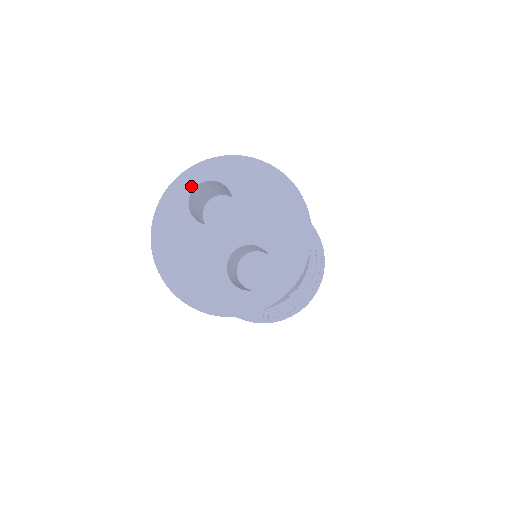
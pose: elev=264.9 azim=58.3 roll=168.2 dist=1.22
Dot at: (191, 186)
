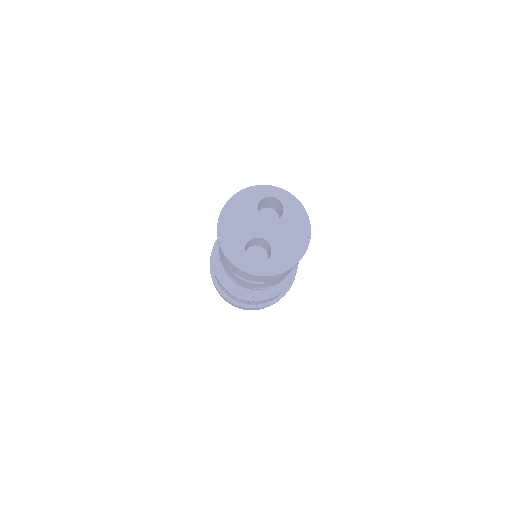
Dot at: (270, 194)
